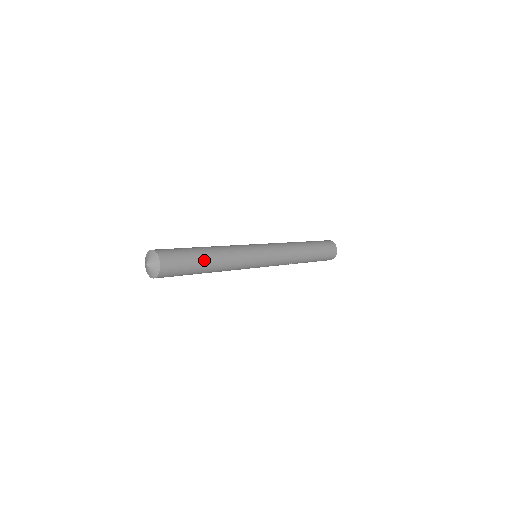
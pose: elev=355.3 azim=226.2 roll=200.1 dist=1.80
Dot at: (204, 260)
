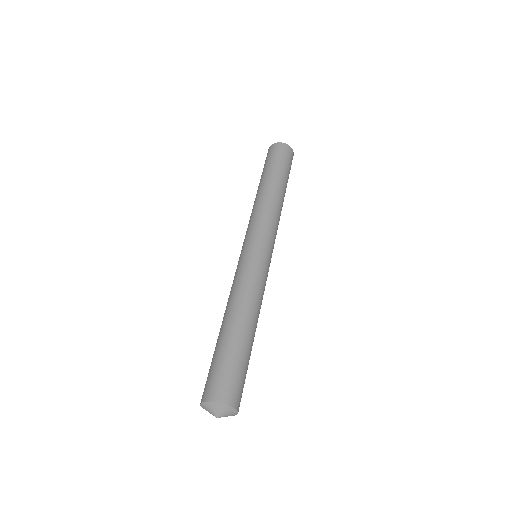
Dot at: (246, 340)
